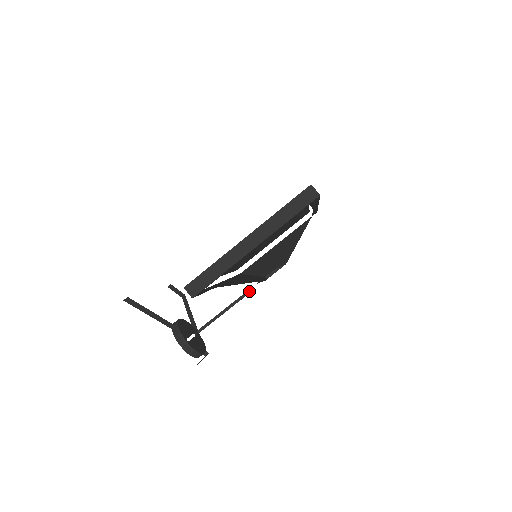
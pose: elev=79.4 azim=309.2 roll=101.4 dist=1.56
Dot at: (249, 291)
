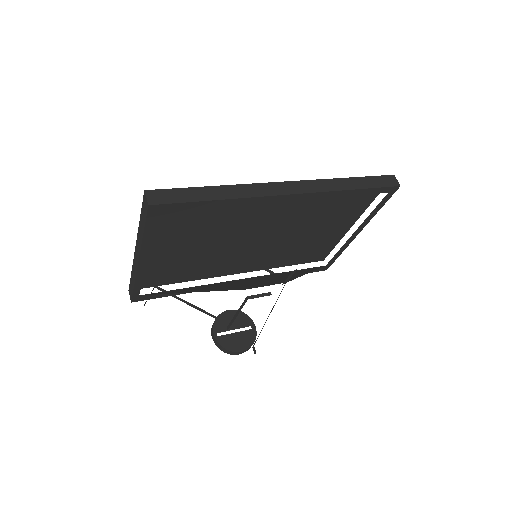
Dot at: (250, 297)
